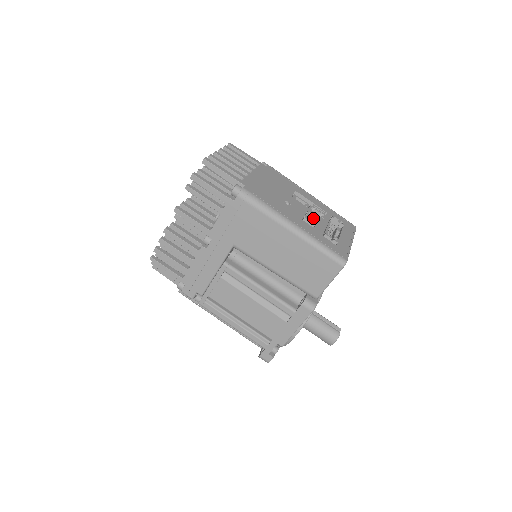
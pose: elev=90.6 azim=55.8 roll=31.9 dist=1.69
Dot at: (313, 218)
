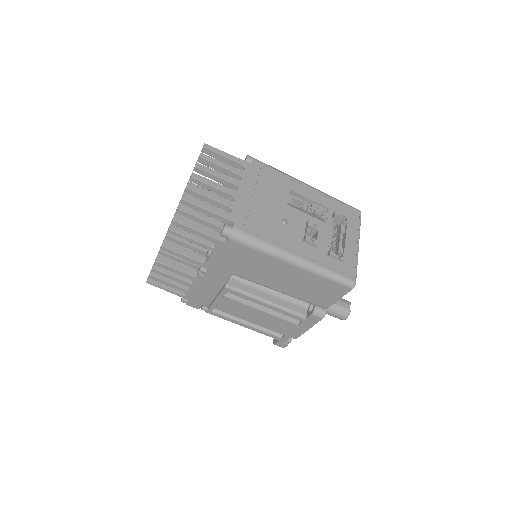
Dot at: (314, 230)
